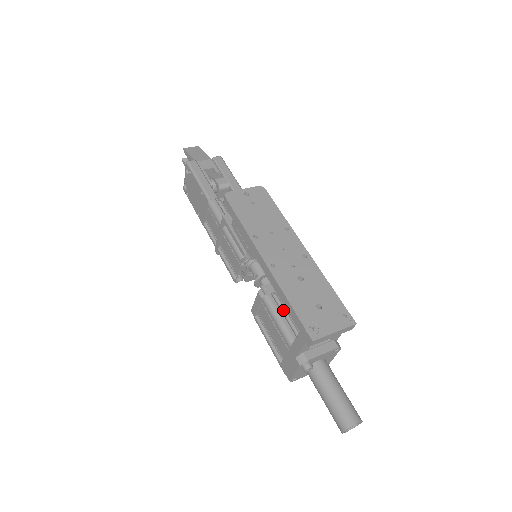
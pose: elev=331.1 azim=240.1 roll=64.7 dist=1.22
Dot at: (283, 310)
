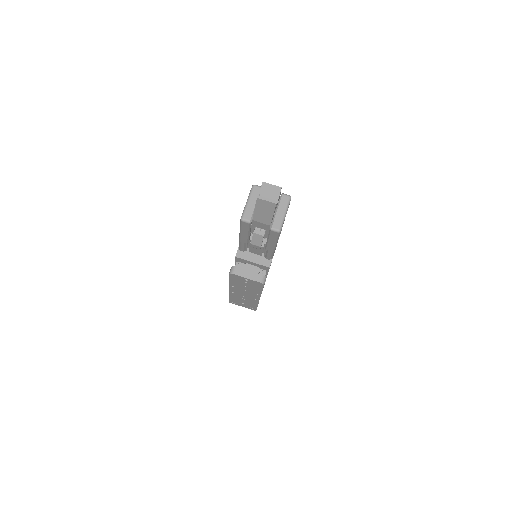
Dot at: occluded
